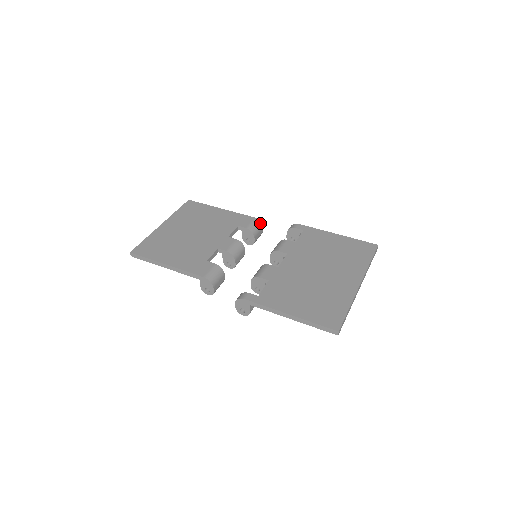
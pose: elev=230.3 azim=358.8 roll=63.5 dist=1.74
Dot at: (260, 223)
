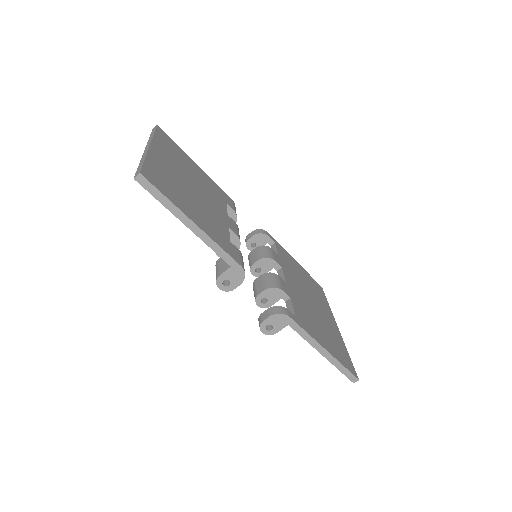
Dot at: occluded
